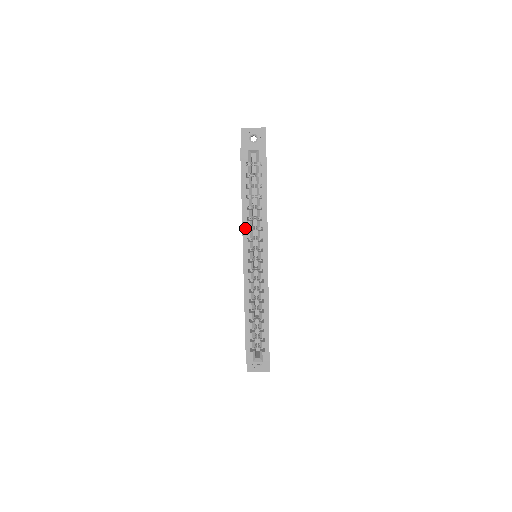
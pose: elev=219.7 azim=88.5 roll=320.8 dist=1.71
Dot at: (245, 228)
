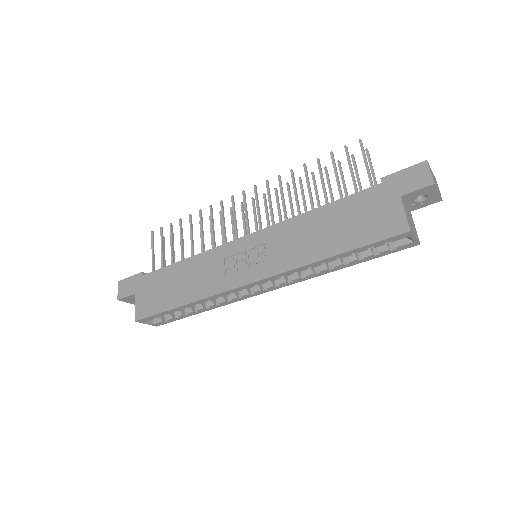
Dot at: (295, 271)
